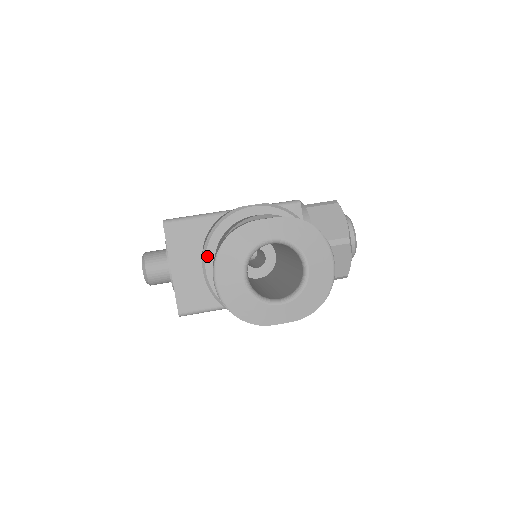
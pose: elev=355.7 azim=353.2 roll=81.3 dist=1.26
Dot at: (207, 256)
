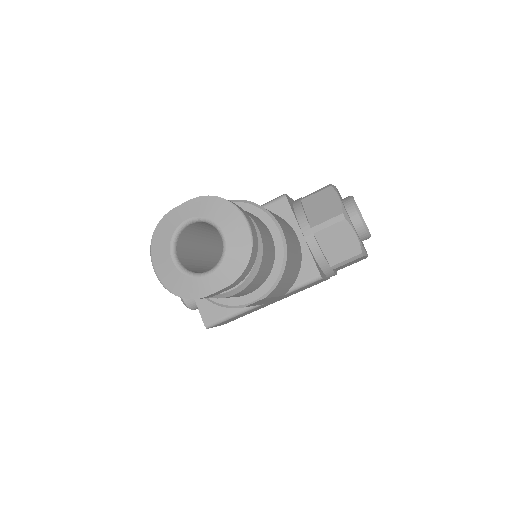
Dot at: occluded
